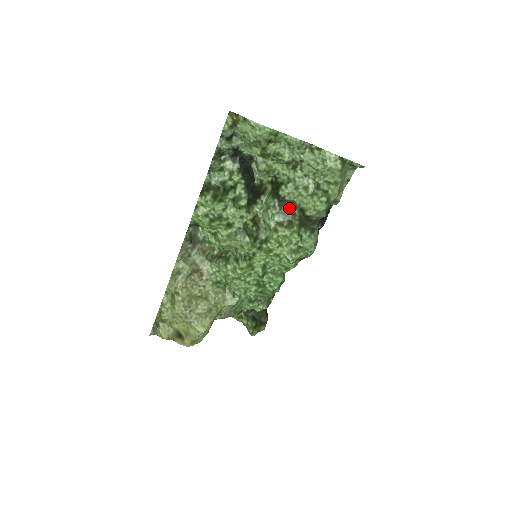
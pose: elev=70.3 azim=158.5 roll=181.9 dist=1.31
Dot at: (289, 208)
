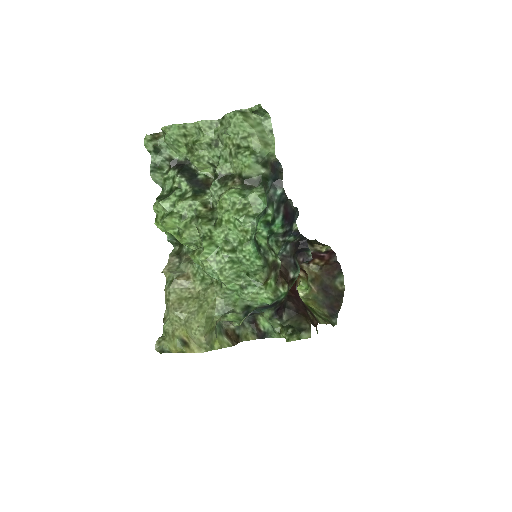
Dot at: (228, 180)
